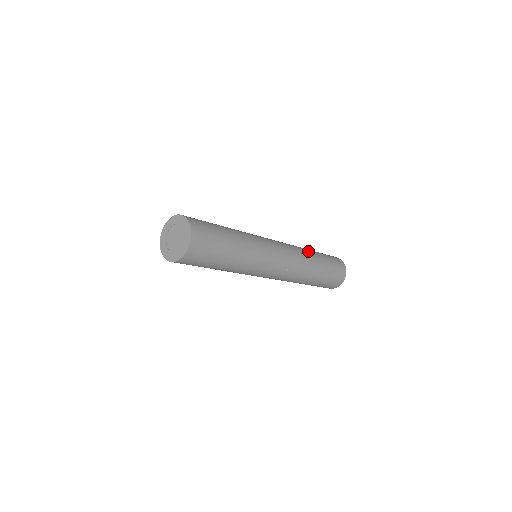
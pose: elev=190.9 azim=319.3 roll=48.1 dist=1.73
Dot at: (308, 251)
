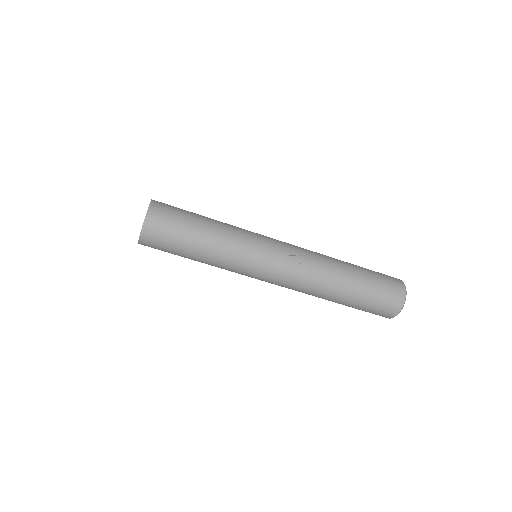
Dot at: occluded
